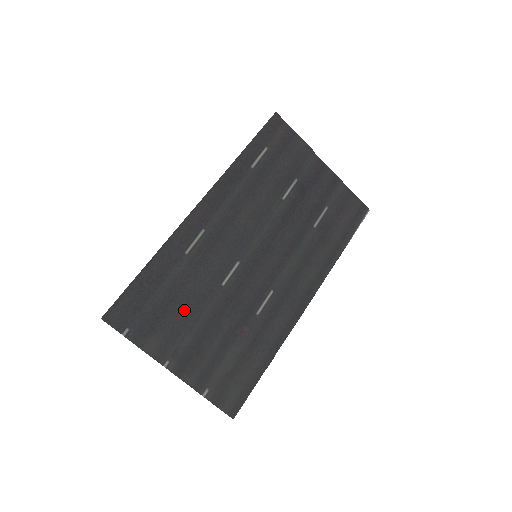
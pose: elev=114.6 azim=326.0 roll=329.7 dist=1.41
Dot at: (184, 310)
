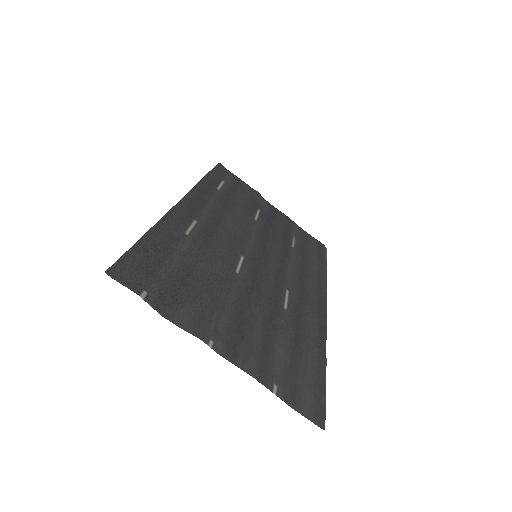
Dot at: (206, 288)
